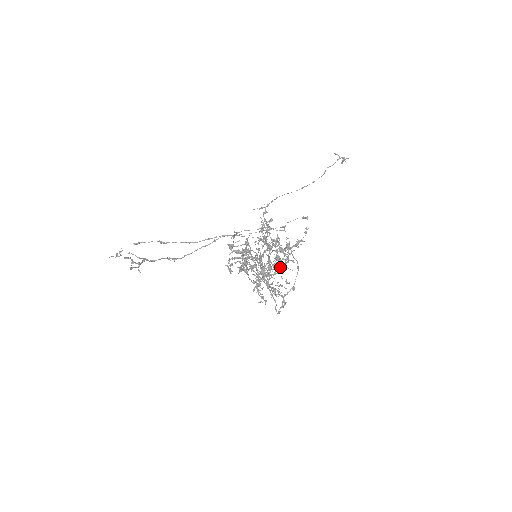
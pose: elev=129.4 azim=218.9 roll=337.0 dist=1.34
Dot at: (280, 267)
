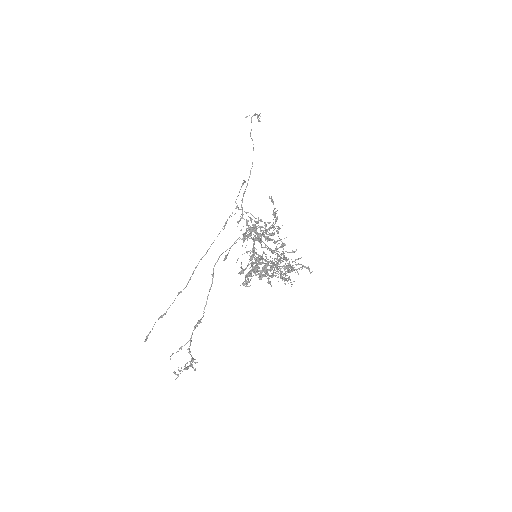
Dot at: occluded
